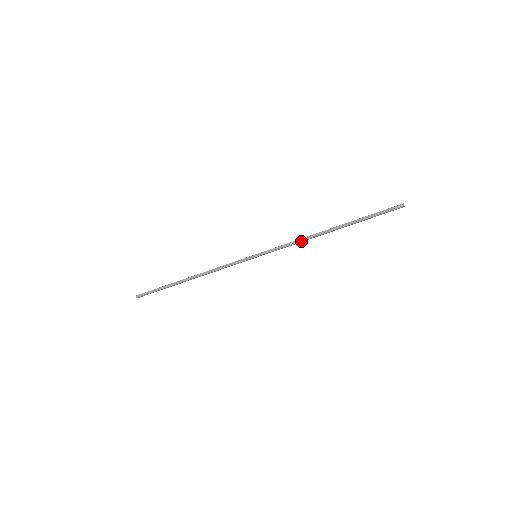
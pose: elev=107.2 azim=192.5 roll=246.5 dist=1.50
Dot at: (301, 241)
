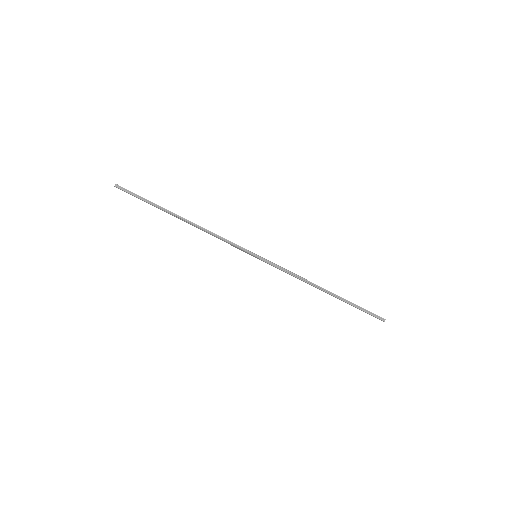
Dot at: (300, 279)
